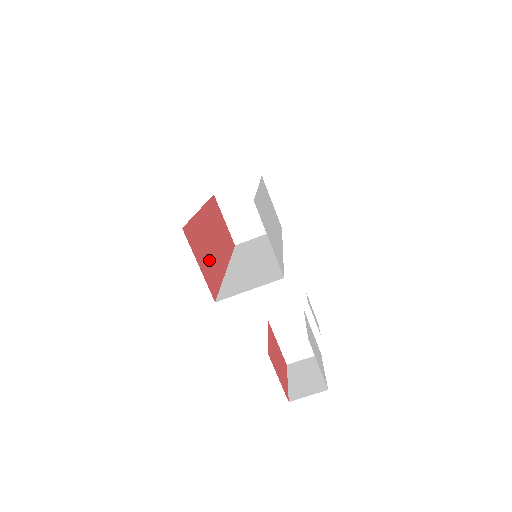
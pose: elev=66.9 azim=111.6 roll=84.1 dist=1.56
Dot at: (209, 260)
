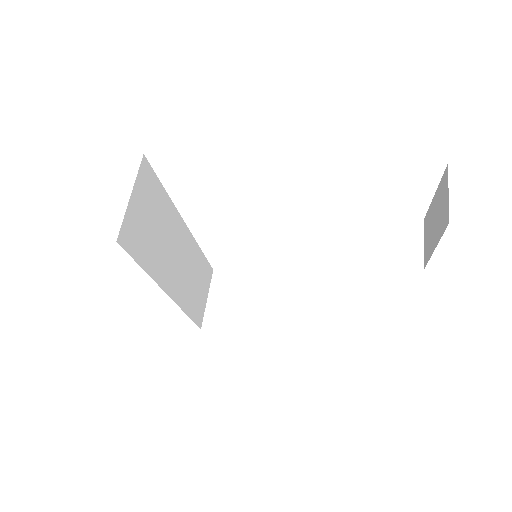
Dot at: occluded
